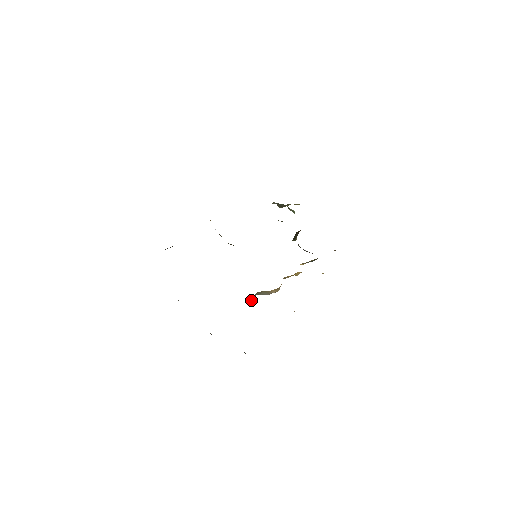
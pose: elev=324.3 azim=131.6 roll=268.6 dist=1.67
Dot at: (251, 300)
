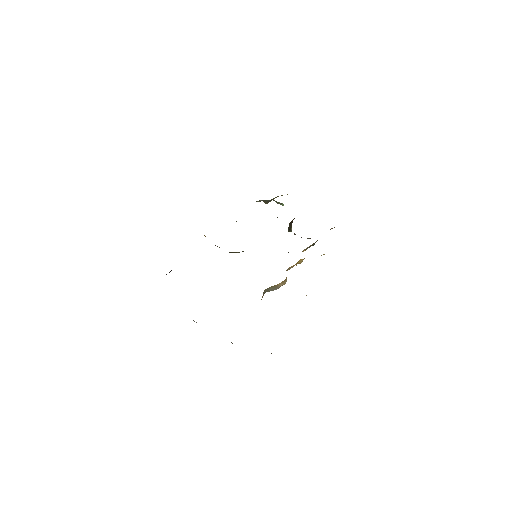
Dot at: (261, 299)
